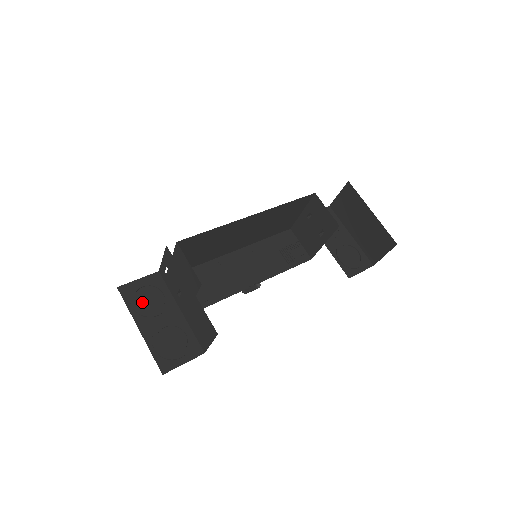
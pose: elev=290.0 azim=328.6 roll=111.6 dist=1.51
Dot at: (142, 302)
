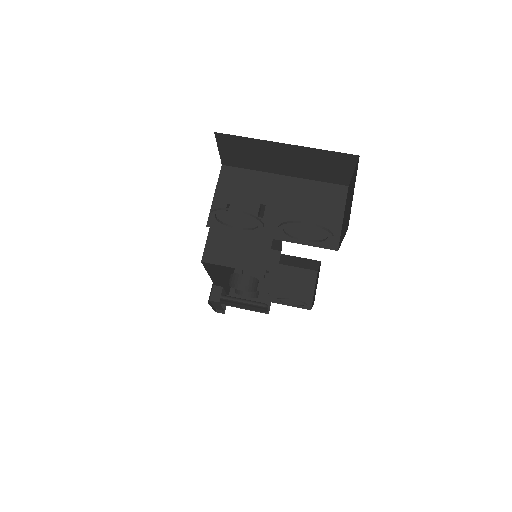
Dot at: occluded
